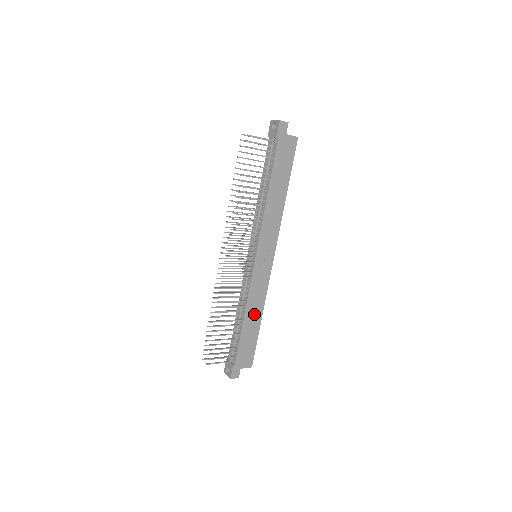
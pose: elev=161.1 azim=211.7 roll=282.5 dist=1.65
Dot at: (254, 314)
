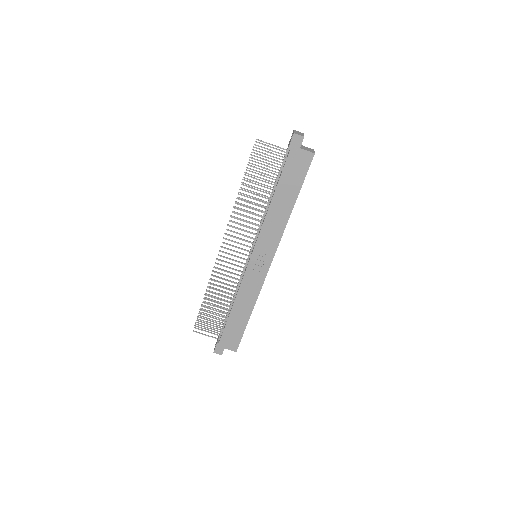
Dot at: (244, 307)
